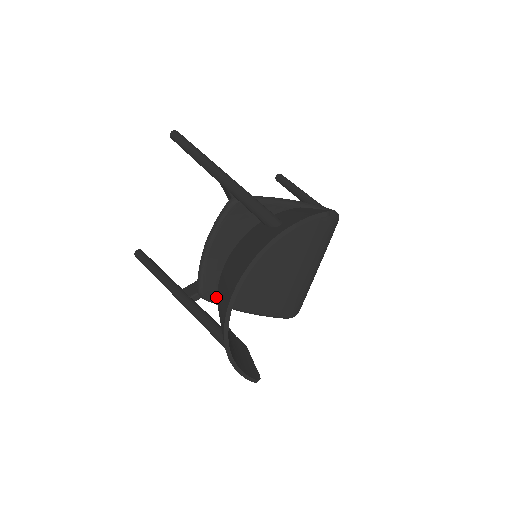
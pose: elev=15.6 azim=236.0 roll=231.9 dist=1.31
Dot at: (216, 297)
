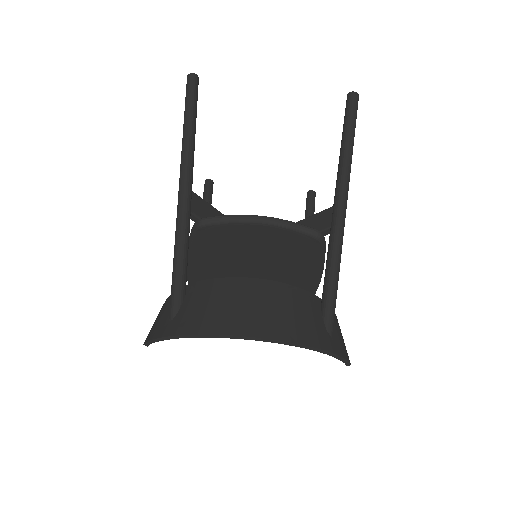
Dot at: (200, 237)
